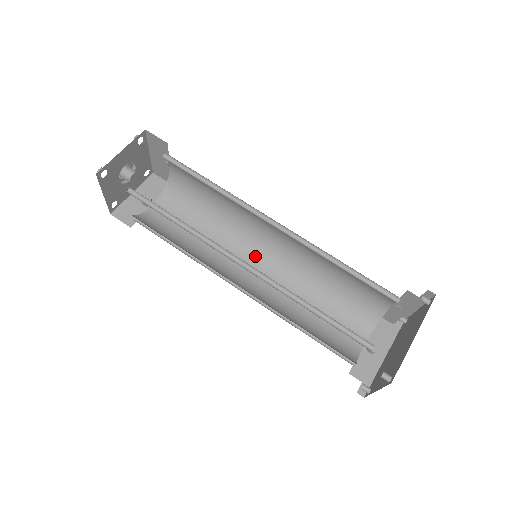
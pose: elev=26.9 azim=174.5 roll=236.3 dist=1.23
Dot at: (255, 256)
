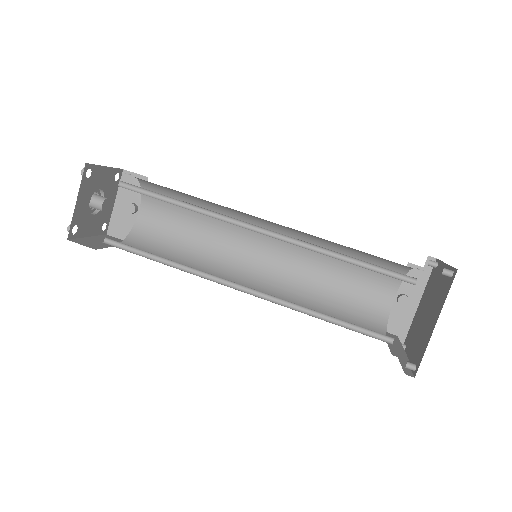
Dot at: (259, 237)
